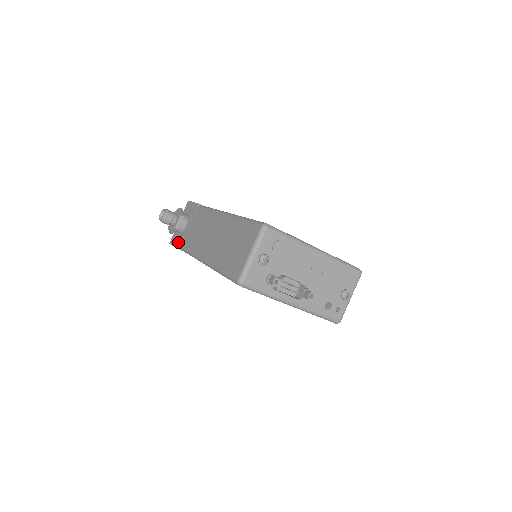
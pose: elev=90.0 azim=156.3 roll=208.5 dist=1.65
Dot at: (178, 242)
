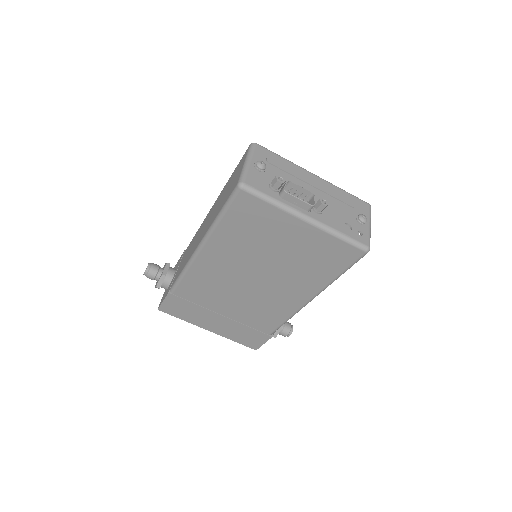
Dot at: (167, 291)
